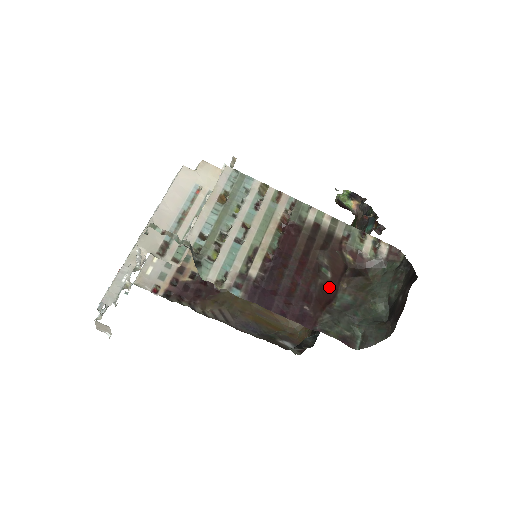
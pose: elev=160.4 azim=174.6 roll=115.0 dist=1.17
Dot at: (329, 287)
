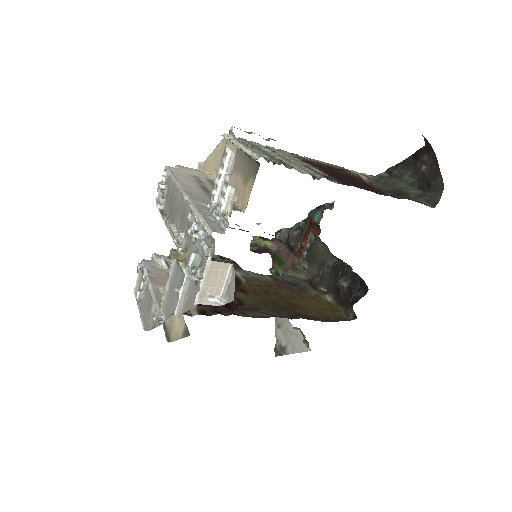
Dot at: occluded
